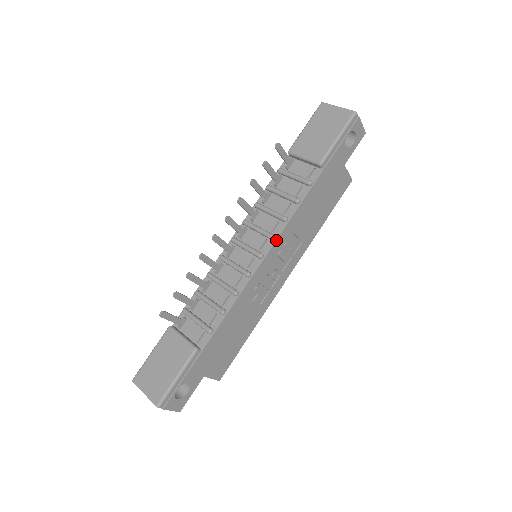
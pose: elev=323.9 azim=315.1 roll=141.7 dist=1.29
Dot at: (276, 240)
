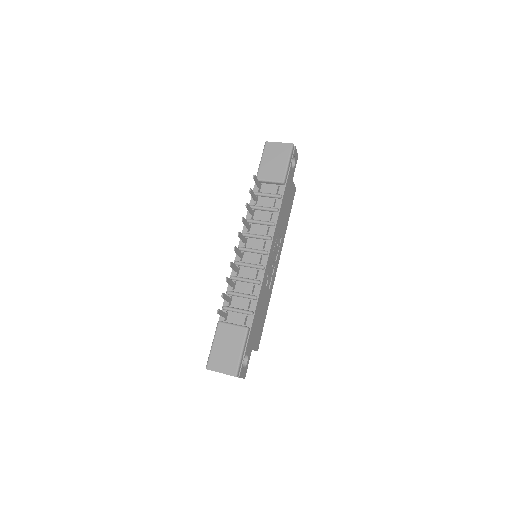
Dot at: (272, 239)
